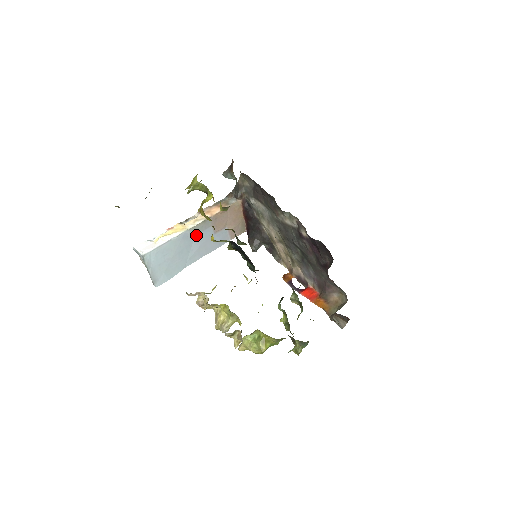
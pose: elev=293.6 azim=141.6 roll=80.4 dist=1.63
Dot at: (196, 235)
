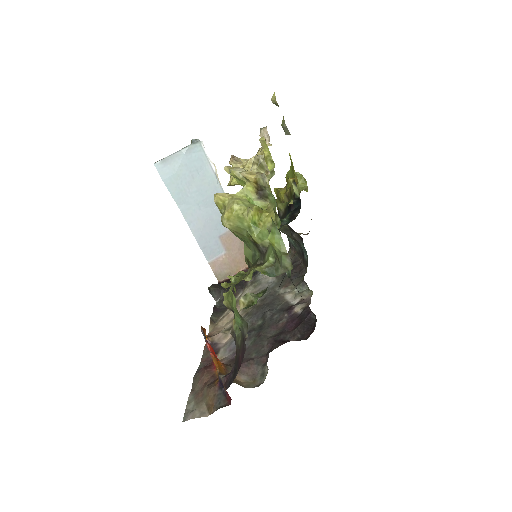
Dot at: (219, 211)
